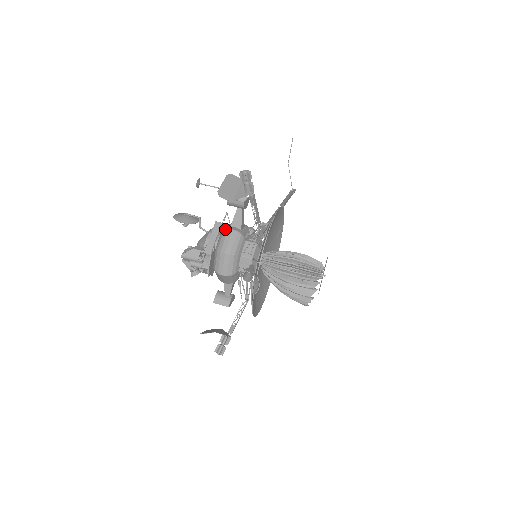
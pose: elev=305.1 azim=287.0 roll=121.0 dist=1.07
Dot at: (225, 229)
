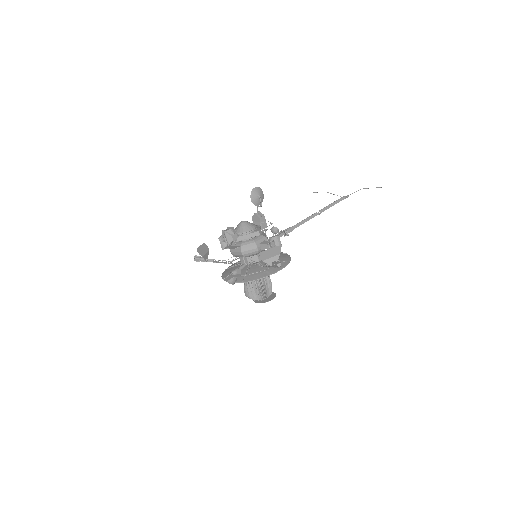
Dot at: (256, 242)
